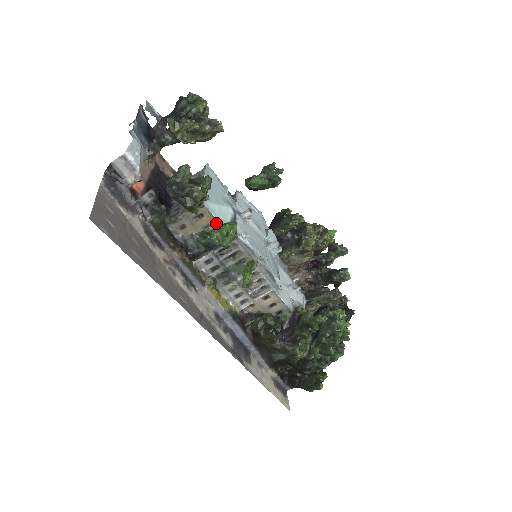
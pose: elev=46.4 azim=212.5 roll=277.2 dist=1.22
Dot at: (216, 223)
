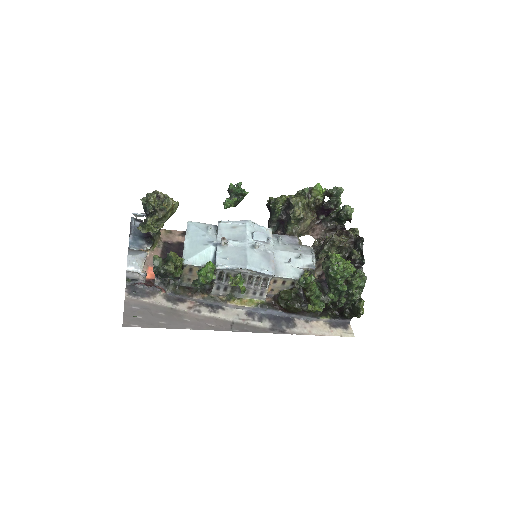
Dot at: (196, 272)
